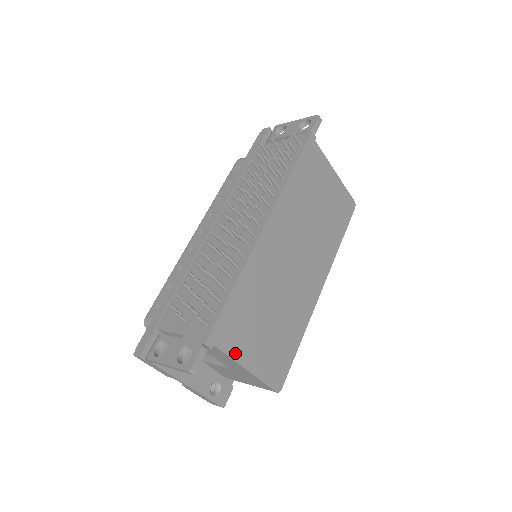
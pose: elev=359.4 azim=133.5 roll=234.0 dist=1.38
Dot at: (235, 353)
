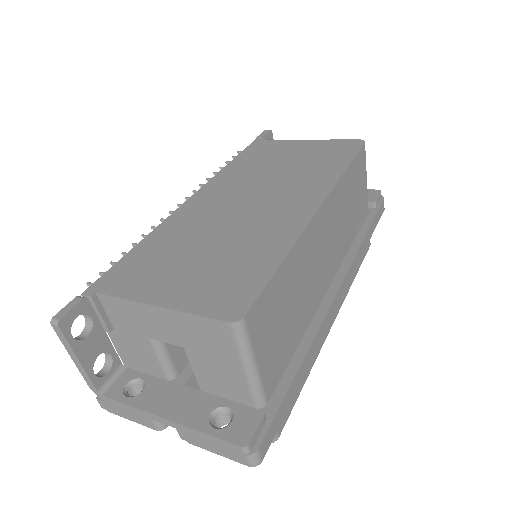
Dot at: (133, 294)
